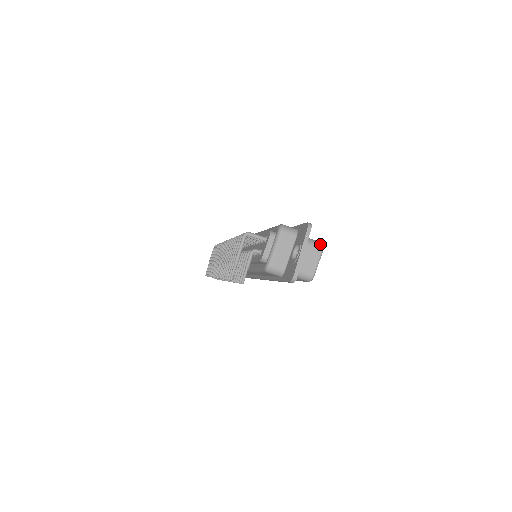
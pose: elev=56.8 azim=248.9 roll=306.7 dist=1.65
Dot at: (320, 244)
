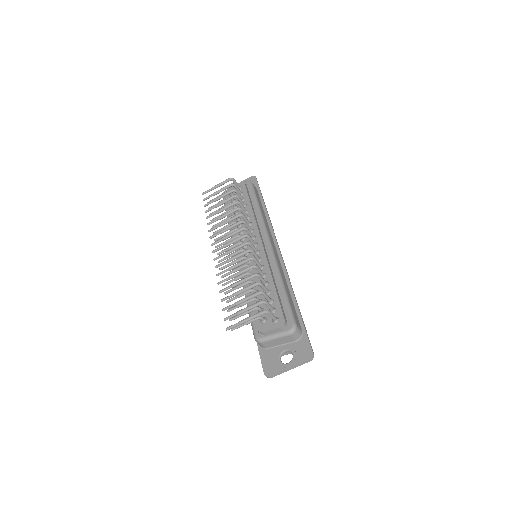
Dot at: occluded
